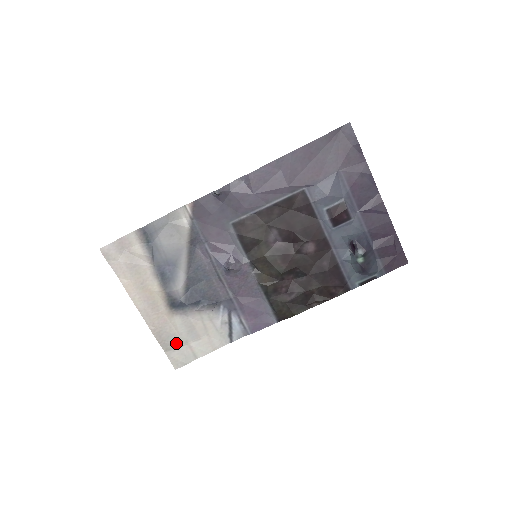
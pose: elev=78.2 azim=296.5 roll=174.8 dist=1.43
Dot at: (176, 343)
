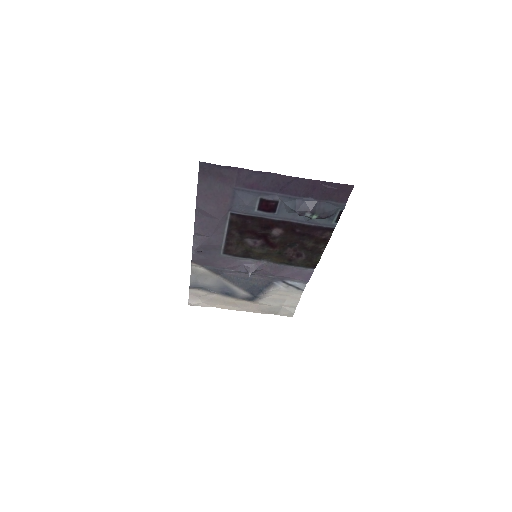
Dot at: (276, 309)
